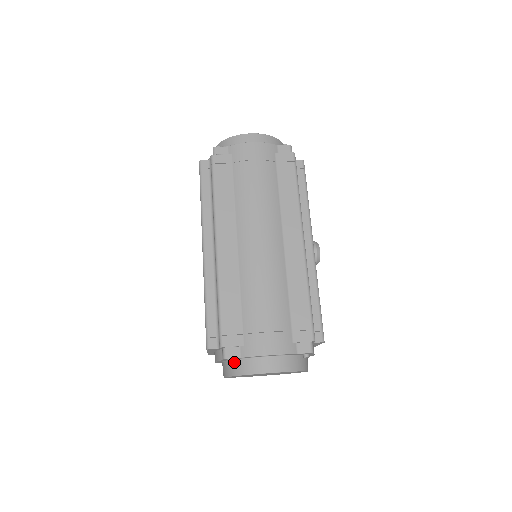
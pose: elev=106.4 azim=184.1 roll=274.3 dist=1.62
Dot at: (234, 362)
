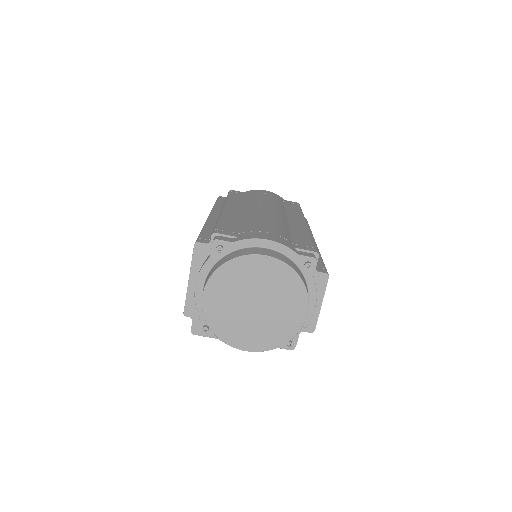
Dot at: (223, 258)
